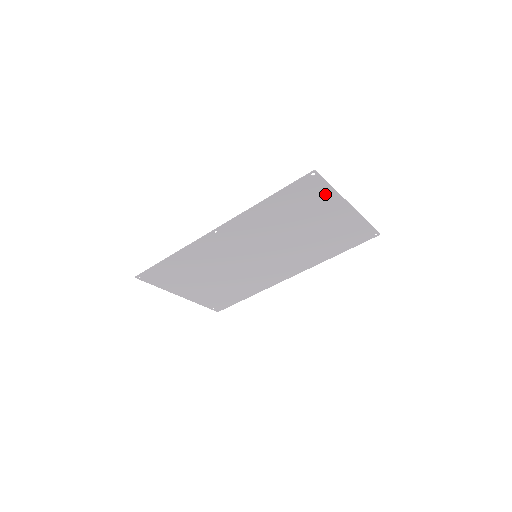
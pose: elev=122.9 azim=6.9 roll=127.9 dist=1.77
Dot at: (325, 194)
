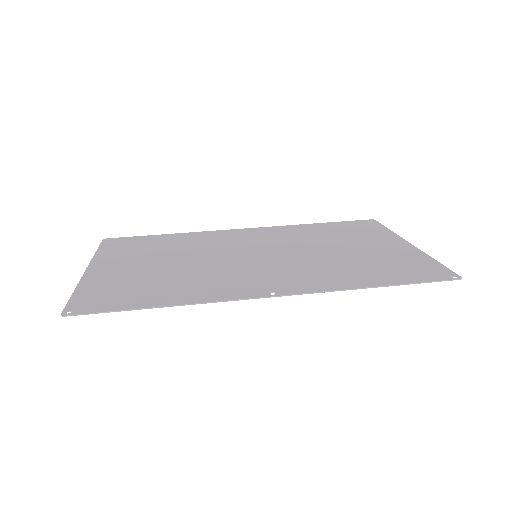
Dot at: (420, 260)
